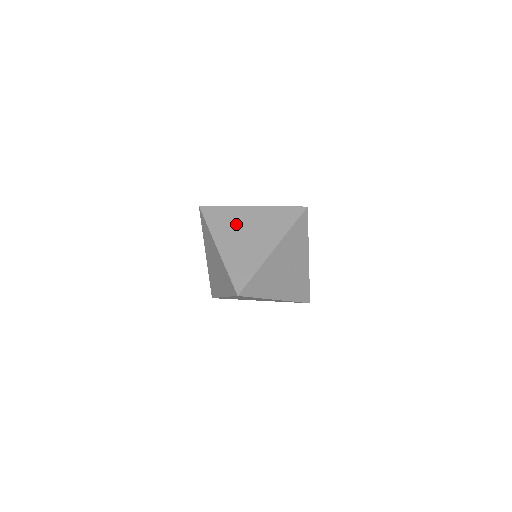
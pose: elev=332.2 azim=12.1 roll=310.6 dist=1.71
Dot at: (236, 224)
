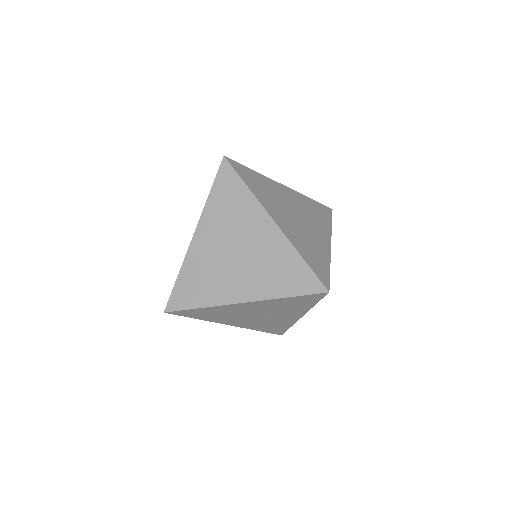
Dot at: (237, 226)
